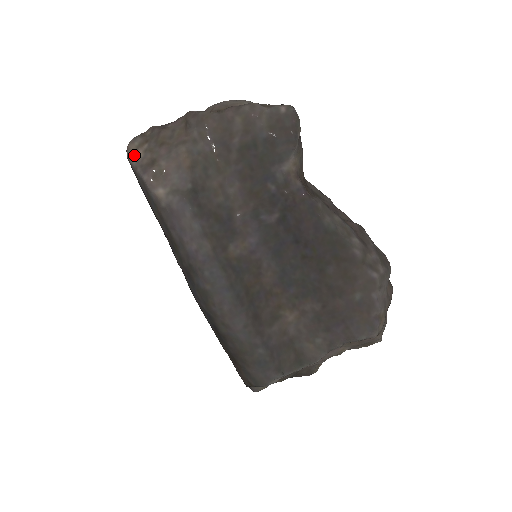
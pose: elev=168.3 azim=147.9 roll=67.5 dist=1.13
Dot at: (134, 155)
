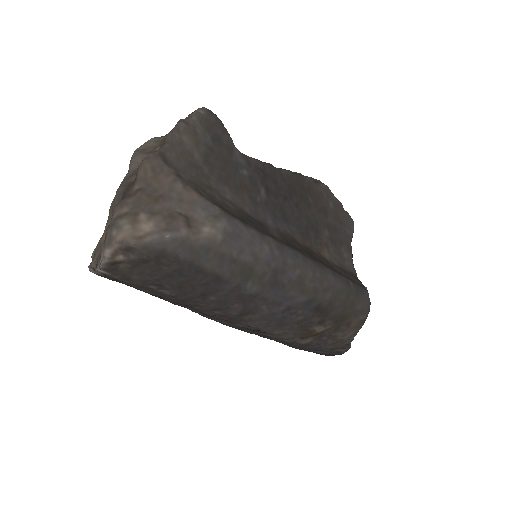
Dot at: (140, 234)
